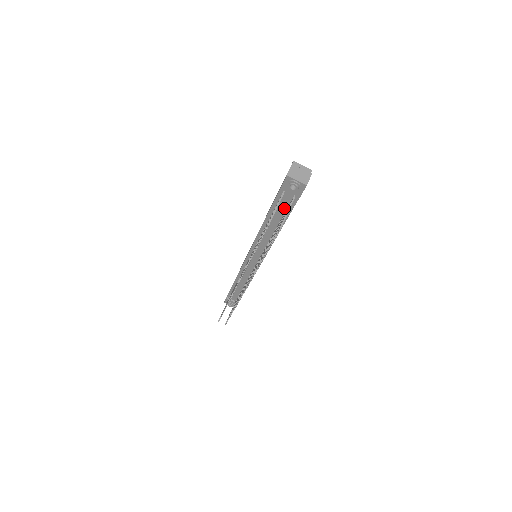
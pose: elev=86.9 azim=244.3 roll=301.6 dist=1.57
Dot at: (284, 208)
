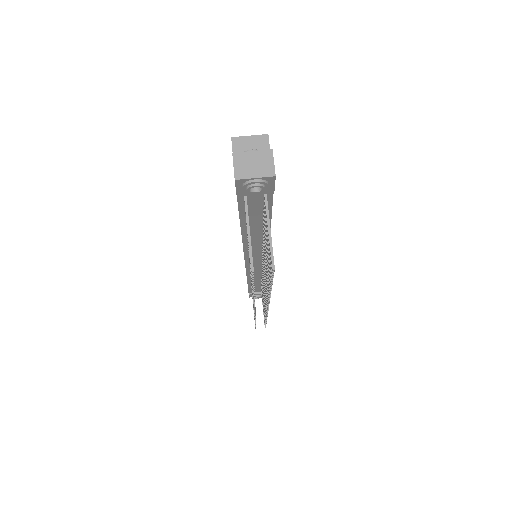
Dot at: (259, 209)
